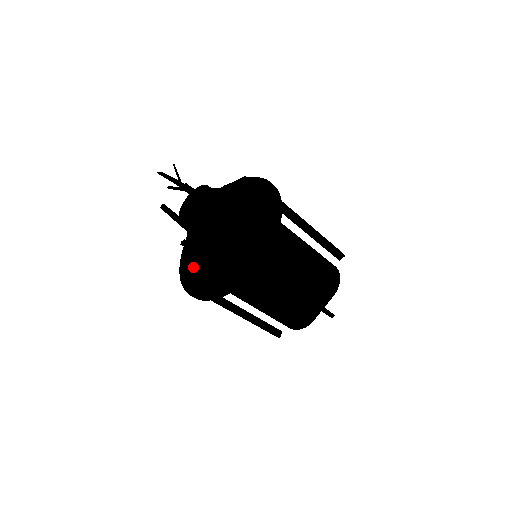
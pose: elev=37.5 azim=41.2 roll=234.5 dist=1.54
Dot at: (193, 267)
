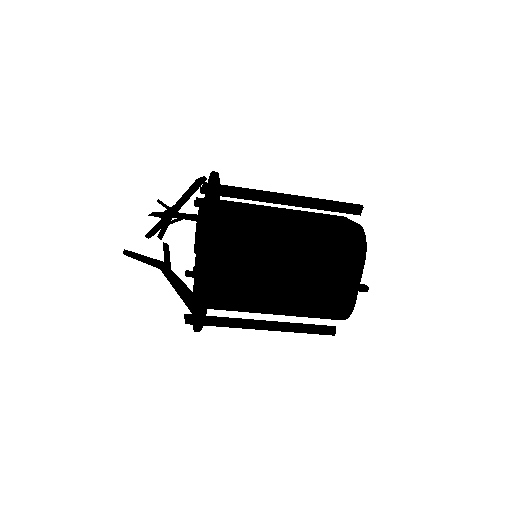
Dot at: occluded
